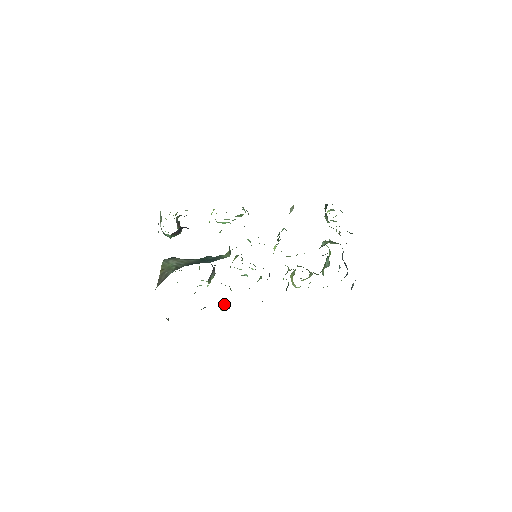
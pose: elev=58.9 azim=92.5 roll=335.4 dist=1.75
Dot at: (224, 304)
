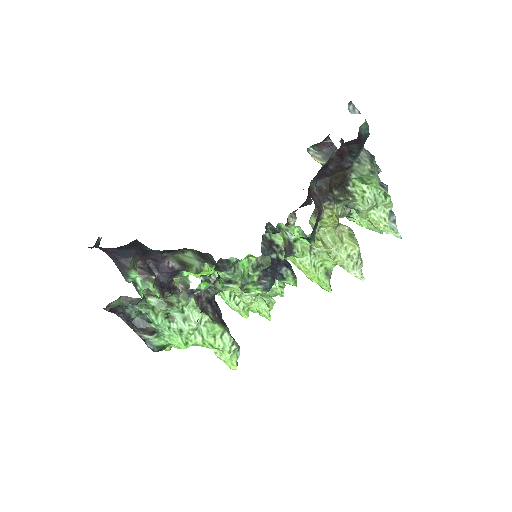
Dot at: occluded
